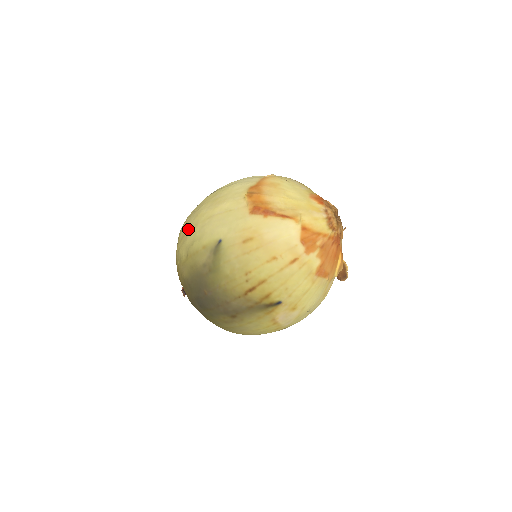
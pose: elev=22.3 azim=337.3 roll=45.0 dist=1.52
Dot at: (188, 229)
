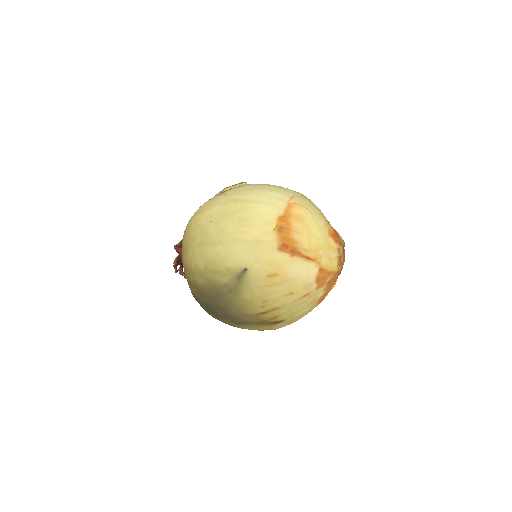
Dot at: (209, 241)
